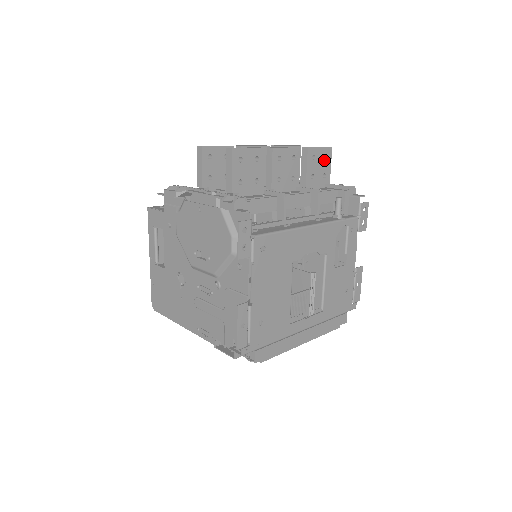
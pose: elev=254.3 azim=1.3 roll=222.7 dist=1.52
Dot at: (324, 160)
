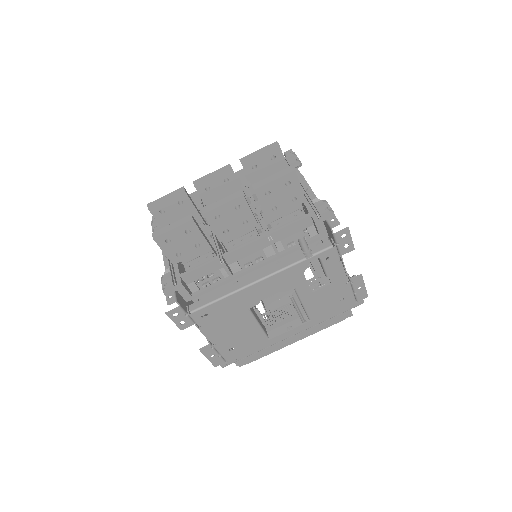
Dot at: (287, 187)
